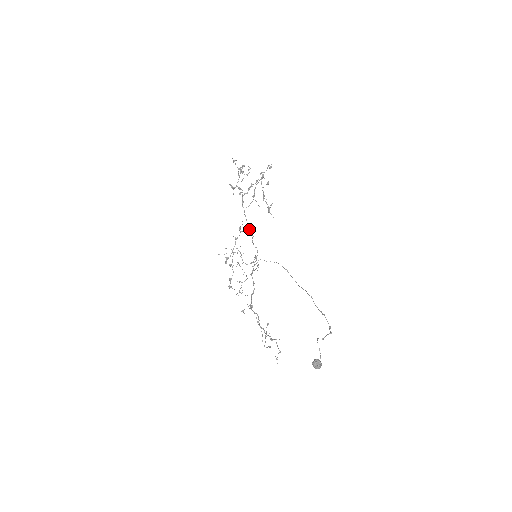
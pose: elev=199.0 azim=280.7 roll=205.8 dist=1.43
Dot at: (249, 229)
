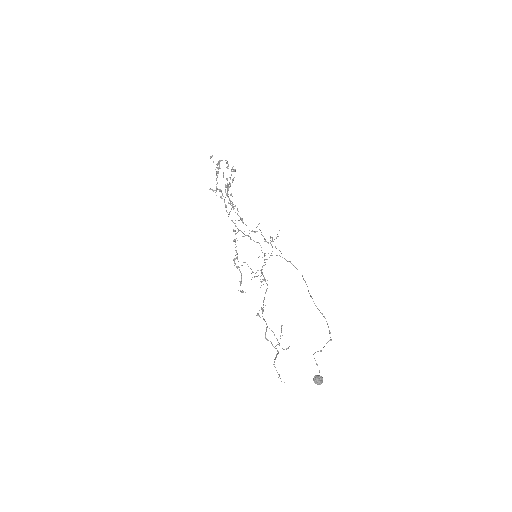
Dot at: (241, 231)
